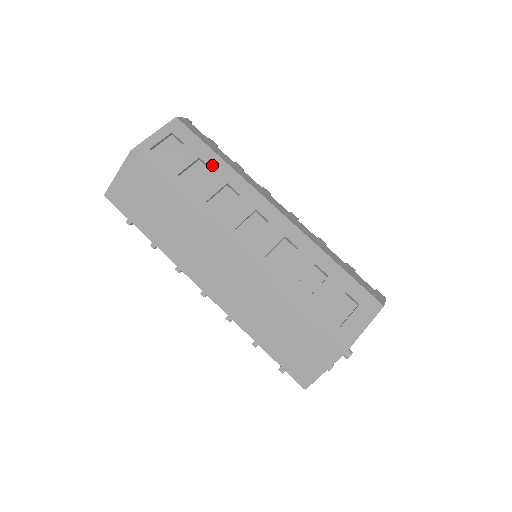
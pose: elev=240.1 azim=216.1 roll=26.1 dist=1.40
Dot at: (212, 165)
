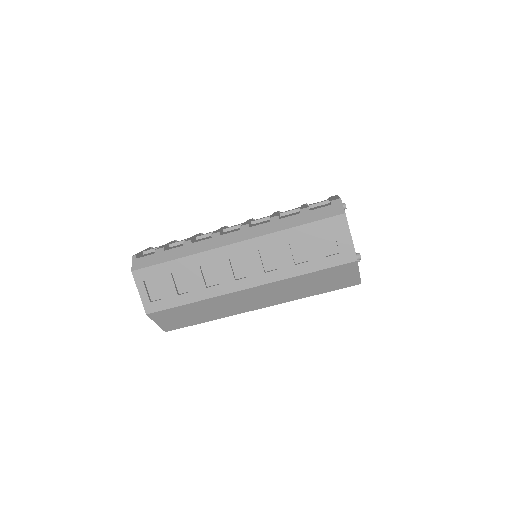
Dot at: (181, 268)
